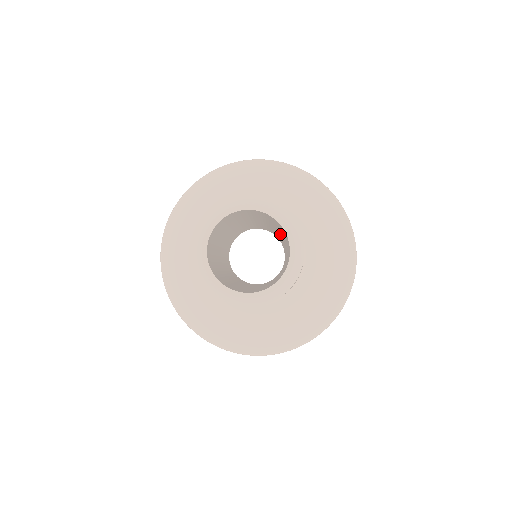
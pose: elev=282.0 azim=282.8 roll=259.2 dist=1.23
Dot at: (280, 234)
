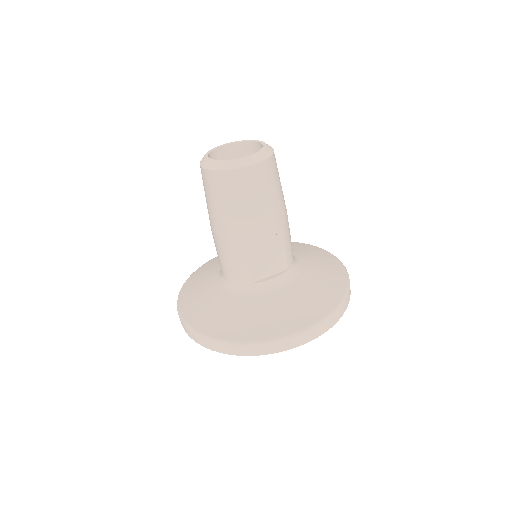
Dot at: occluded
